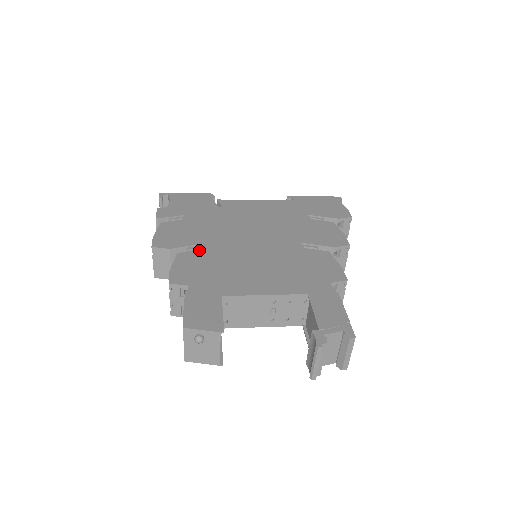
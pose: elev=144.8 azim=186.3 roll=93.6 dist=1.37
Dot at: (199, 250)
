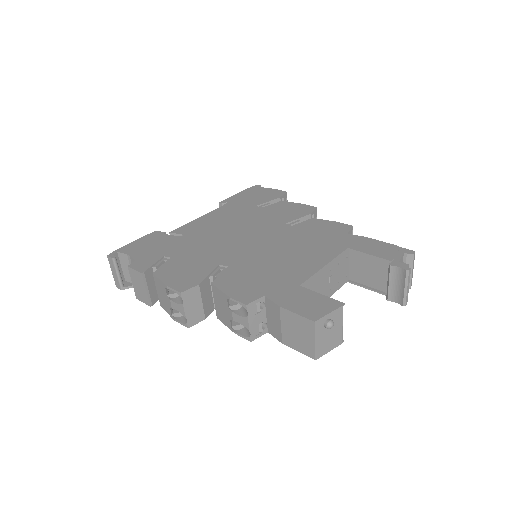
Dot at: (224, 270)
